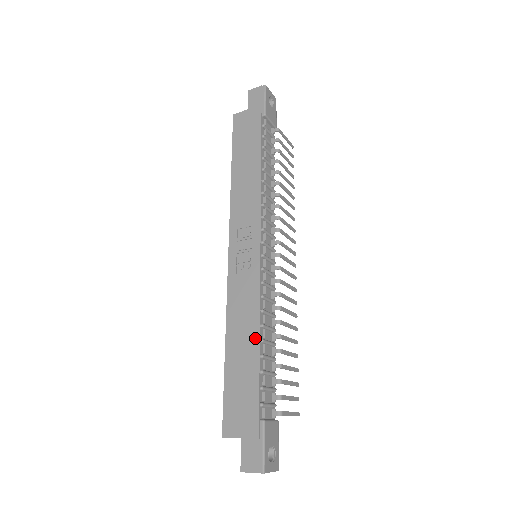
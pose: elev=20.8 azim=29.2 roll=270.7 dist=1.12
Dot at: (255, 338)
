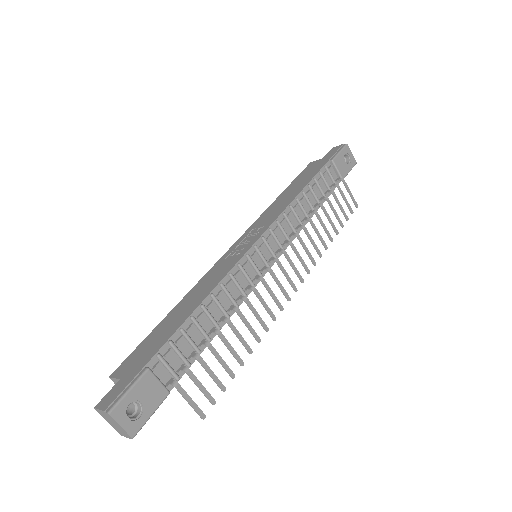
Dot at: (198, 302)
